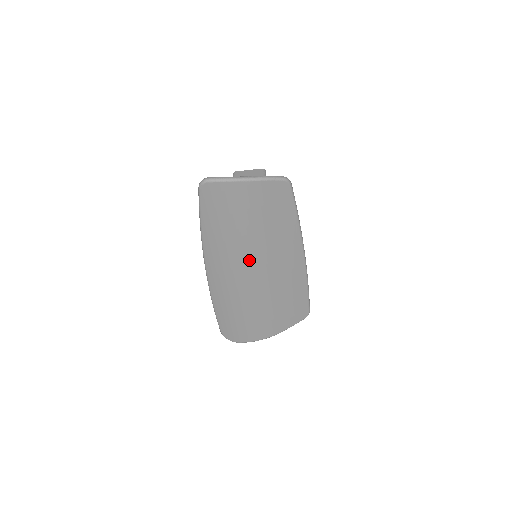
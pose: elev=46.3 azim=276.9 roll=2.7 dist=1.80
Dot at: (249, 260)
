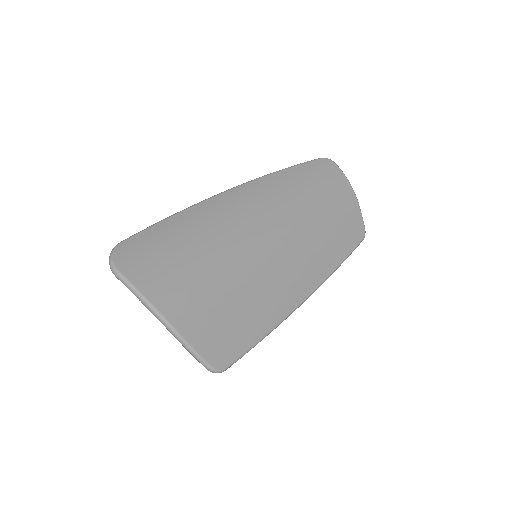
Dot at: (284, 223)
